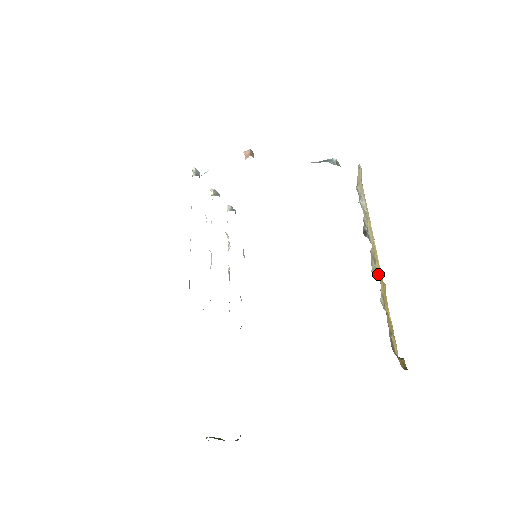
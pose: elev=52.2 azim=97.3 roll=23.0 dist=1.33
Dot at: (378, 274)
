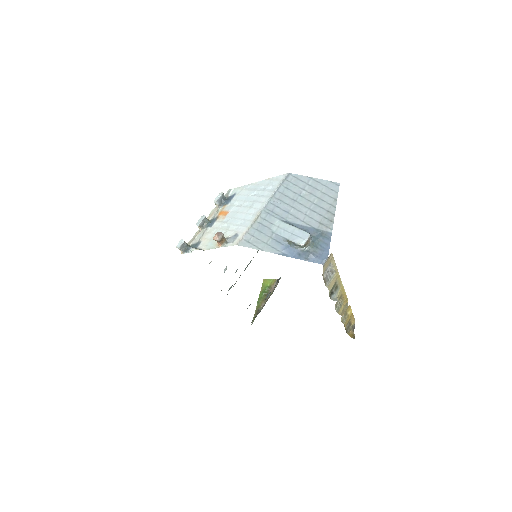
Dot at: (343, 299)
